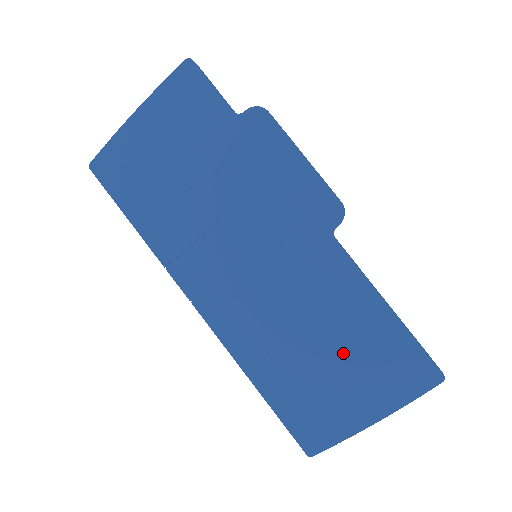
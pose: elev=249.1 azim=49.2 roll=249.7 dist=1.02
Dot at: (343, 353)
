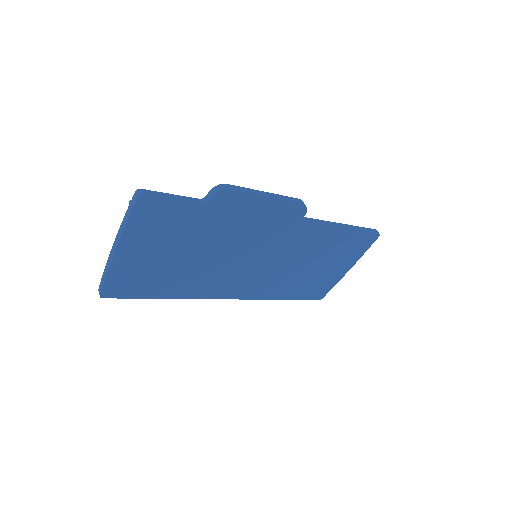
Dot at: (326, 259)
